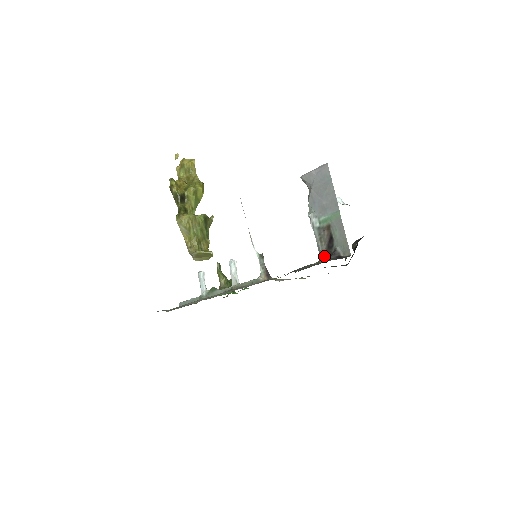
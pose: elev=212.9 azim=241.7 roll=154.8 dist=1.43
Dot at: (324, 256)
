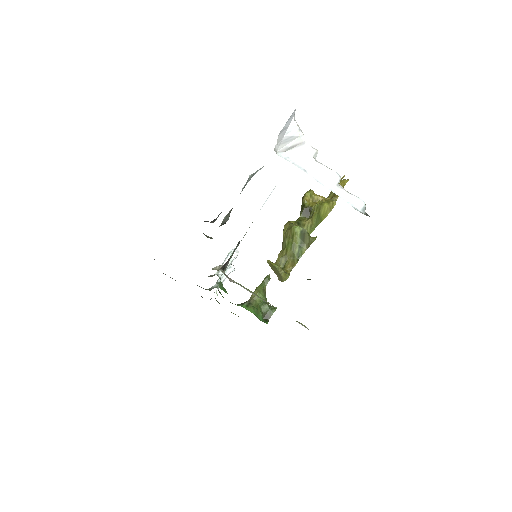
Dot at: occluded
